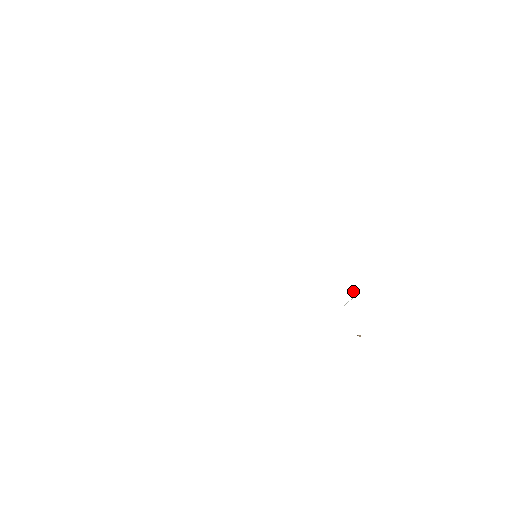
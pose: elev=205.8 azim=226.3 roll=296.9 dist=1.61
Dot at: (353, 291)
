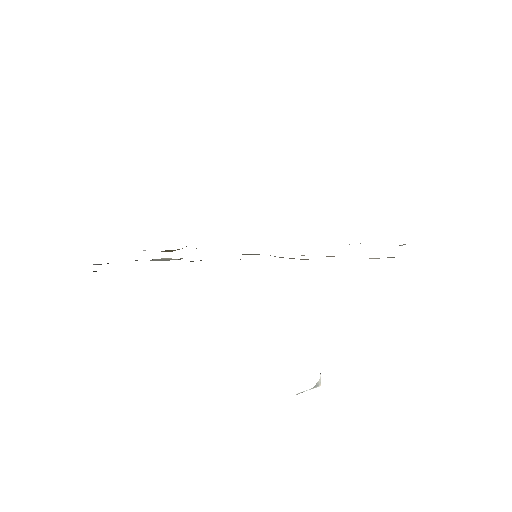
Dot at: (320, 378)
